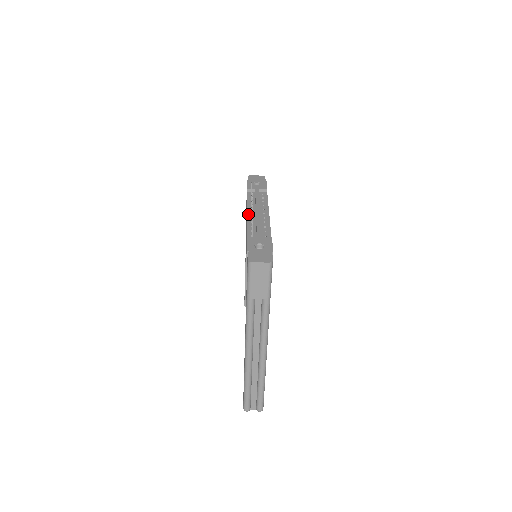
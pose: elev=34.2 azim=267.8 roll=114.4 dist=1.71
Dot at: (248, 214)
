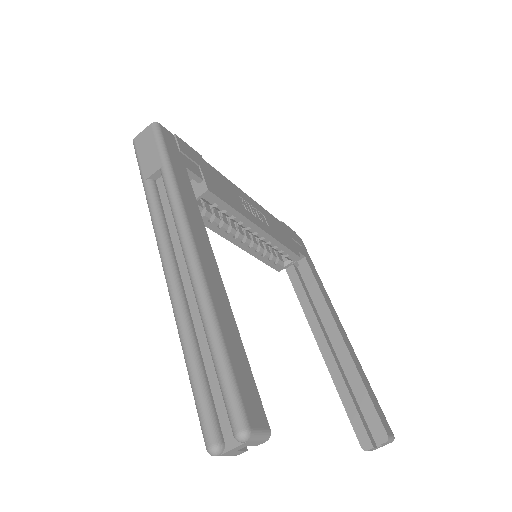
Dot at: occluded
